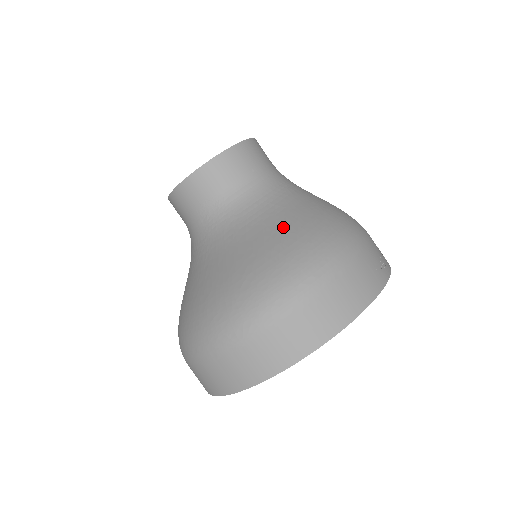
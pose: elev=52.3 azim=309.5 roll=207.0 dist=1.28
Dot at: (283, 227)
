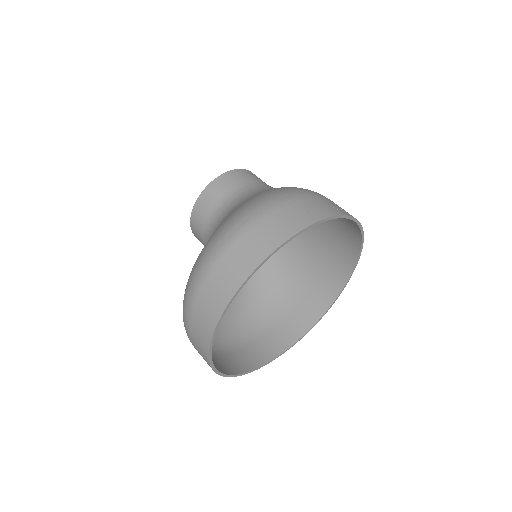
Dot at: (232, 212)
